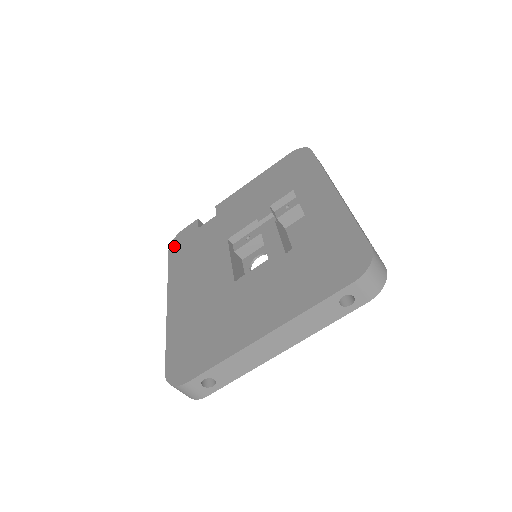
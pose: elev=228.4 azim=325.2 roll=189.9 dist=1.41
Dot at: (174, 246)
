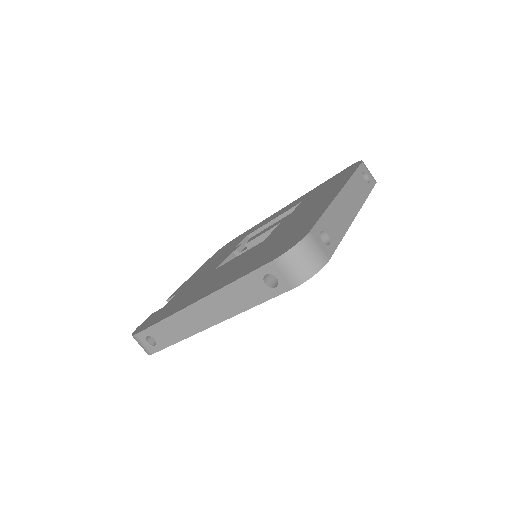
Dot at: (141, 328)
